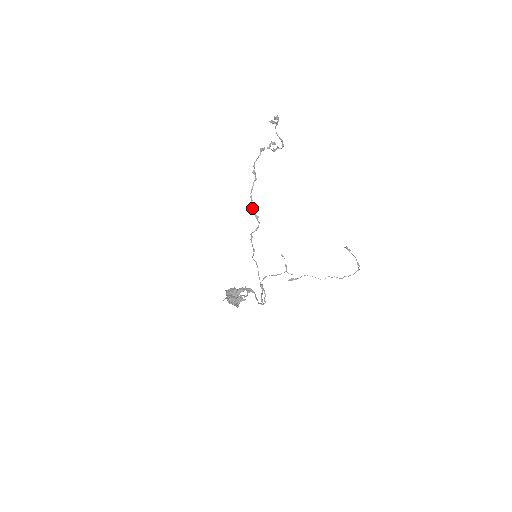
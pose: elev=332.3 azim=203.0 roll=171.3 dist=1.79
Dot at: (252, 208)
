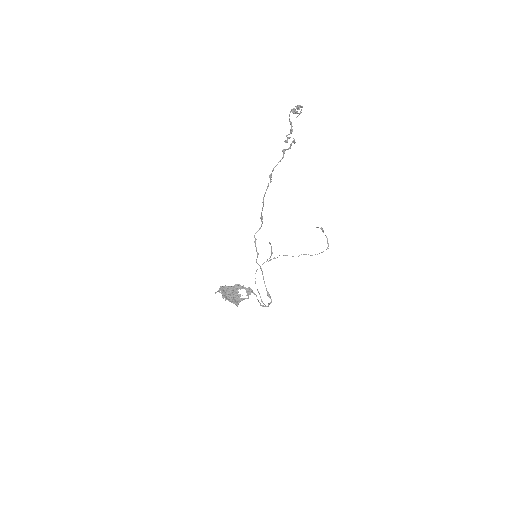
Dot at: occluded
